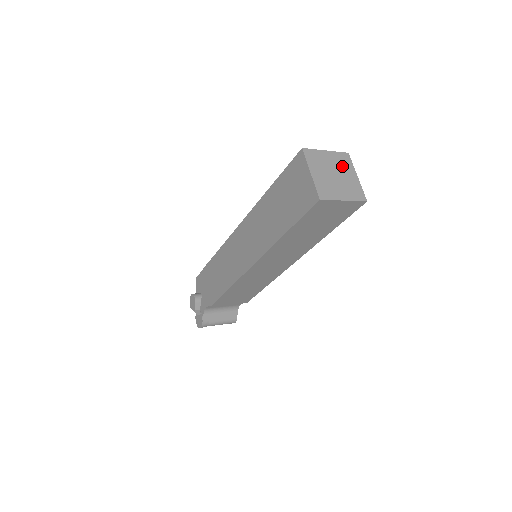
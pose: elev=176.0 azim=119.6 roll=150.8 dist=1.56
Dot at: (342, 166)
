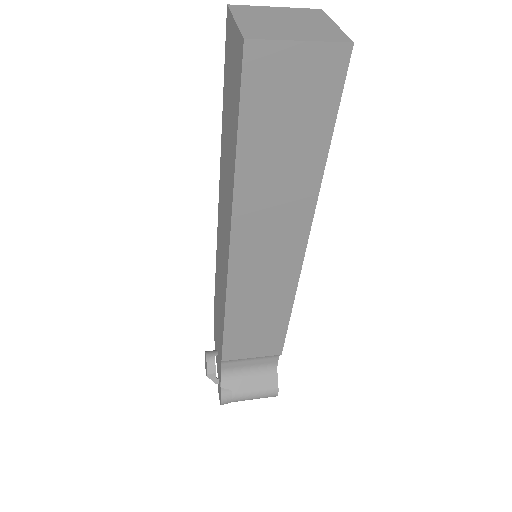
Dot at: (305, 17)
